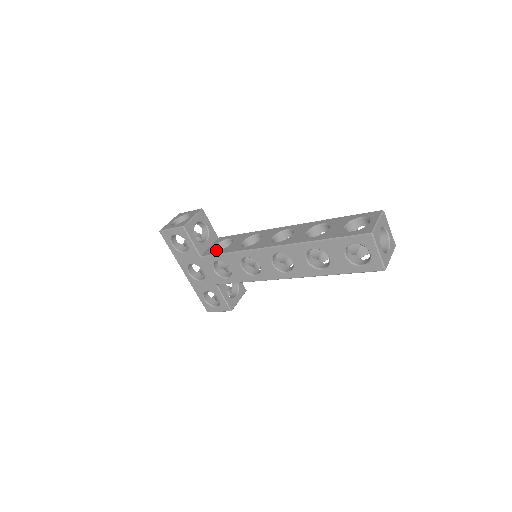
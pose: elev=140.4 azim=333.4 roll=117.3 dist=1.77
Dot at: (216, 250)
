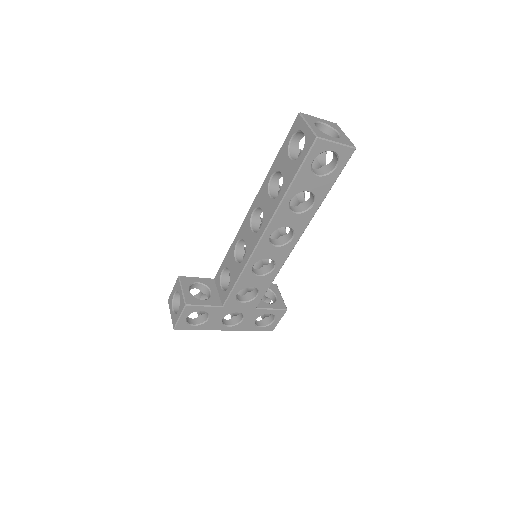
Dot at: (225, 288)
